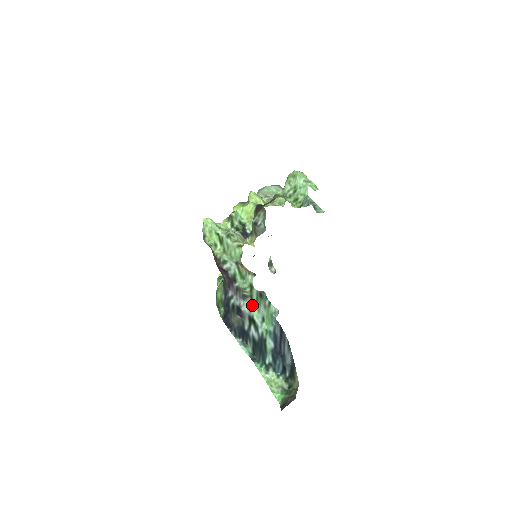
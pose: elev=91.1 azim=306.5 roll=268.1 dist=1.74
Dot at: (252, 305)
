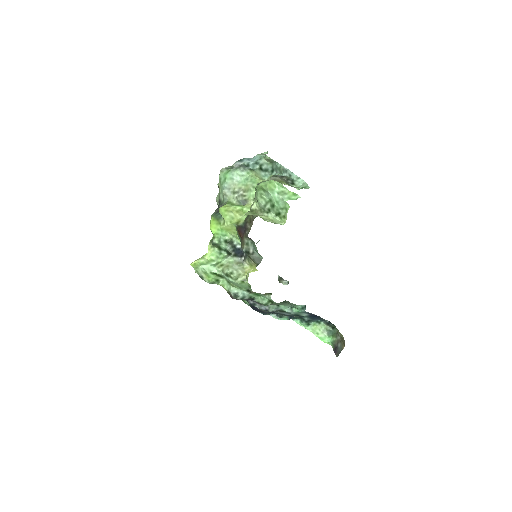
Dot at: (277, 305)
